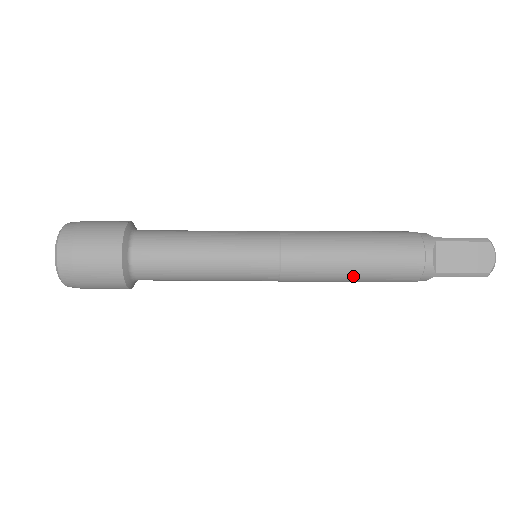
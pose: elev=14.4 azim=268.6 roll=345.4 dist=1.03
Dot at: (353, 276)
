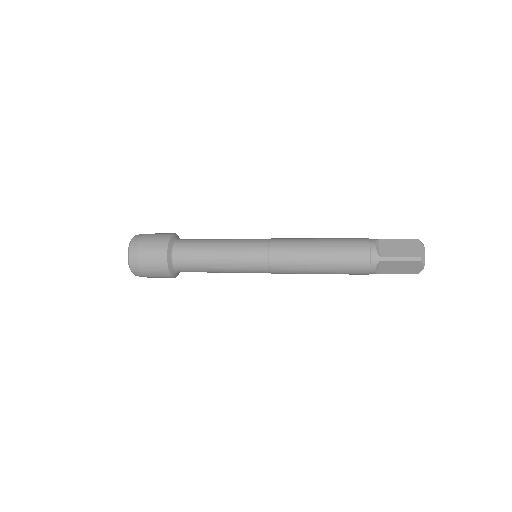
Dot at: occluded
